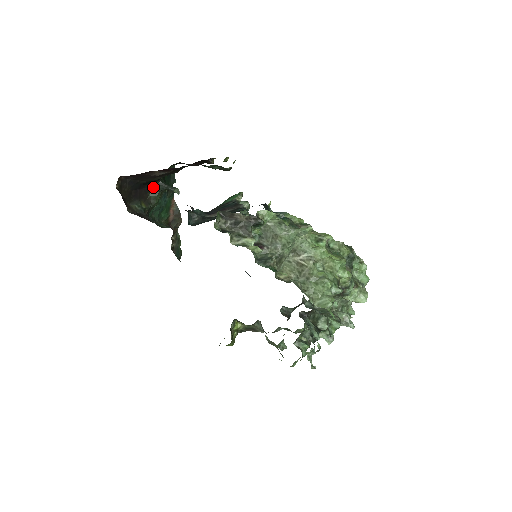
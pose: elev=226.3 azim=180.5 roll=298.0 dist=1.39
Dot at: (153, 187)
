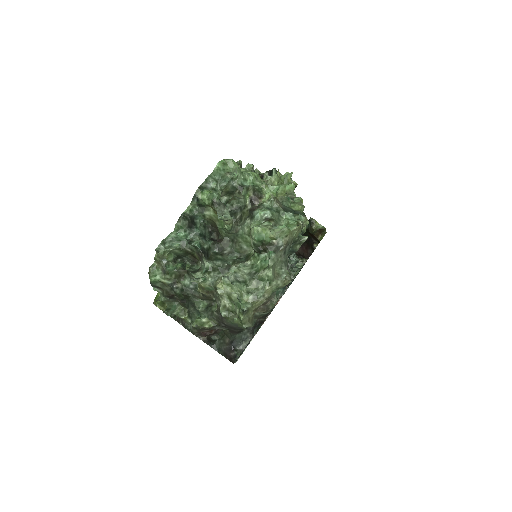
Dot at: occluded
